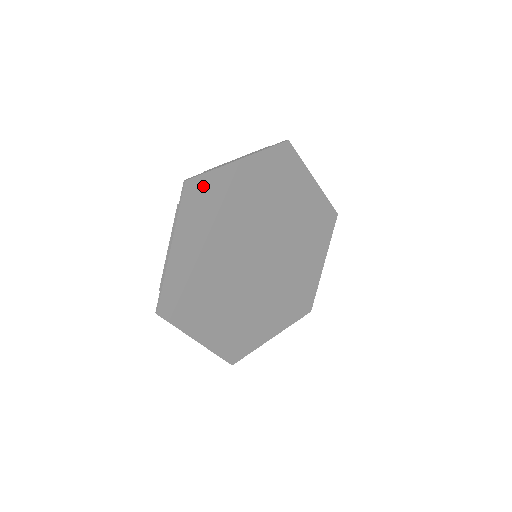
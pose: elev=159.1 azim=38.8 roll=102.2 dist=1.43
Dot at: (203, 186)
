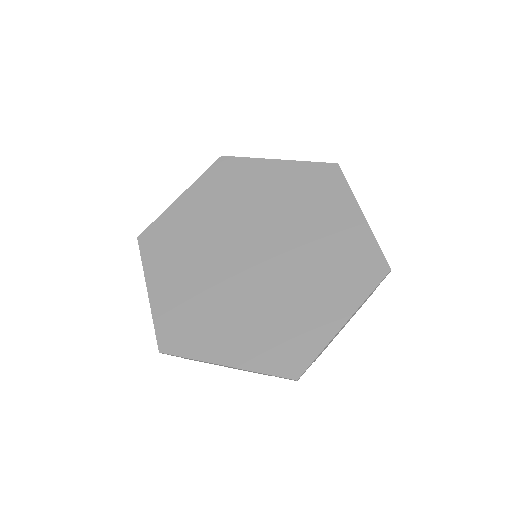
Dot at: (233, 165)
